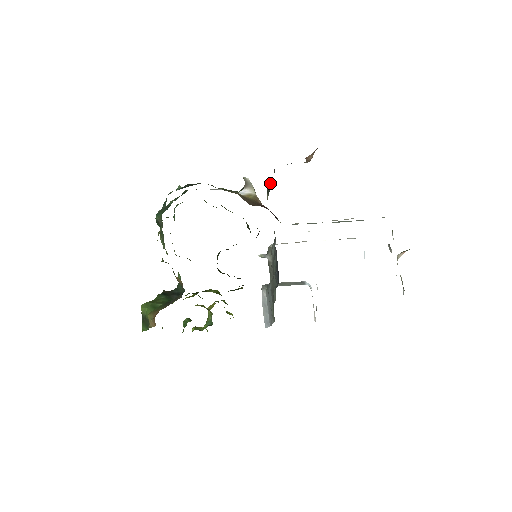
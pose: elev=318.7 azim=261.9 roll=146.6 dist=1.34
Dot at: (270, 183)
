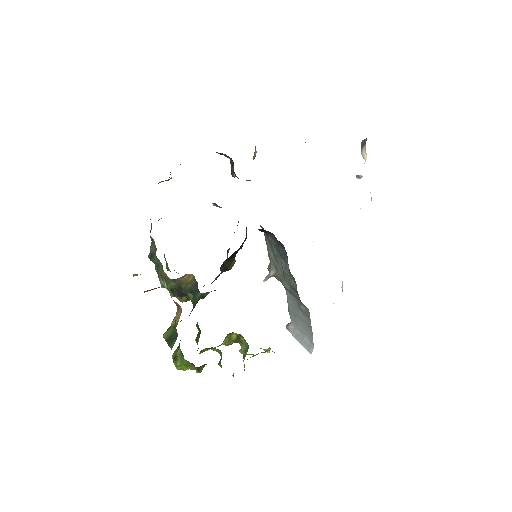
Dot at: occluded
